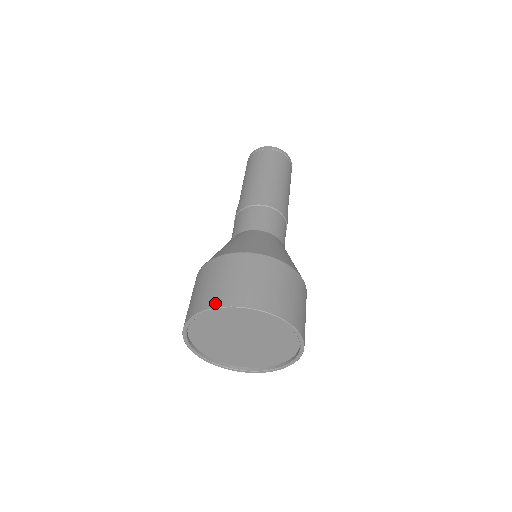
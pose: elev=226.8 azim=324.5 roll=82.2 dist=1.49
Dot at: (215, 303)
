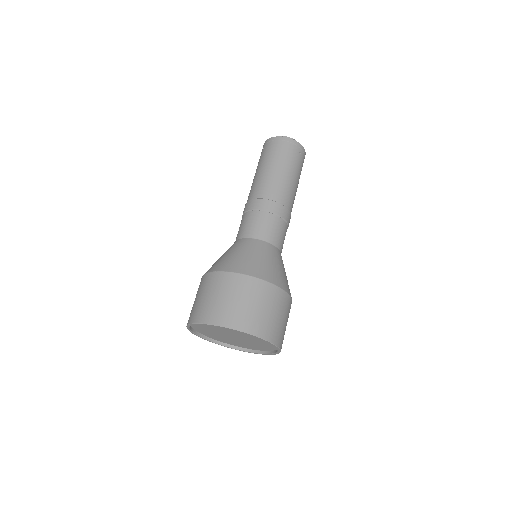
Dot at: (188, 321)
